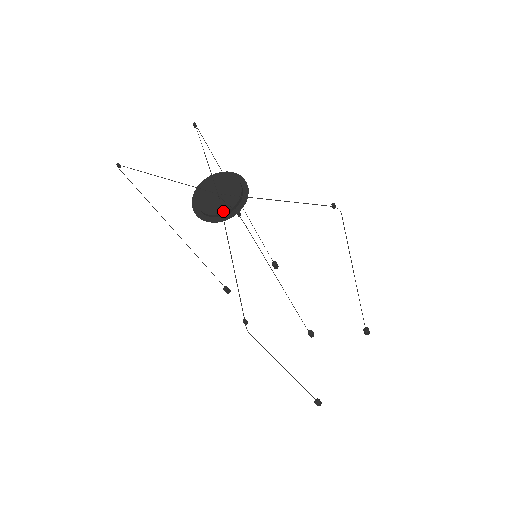
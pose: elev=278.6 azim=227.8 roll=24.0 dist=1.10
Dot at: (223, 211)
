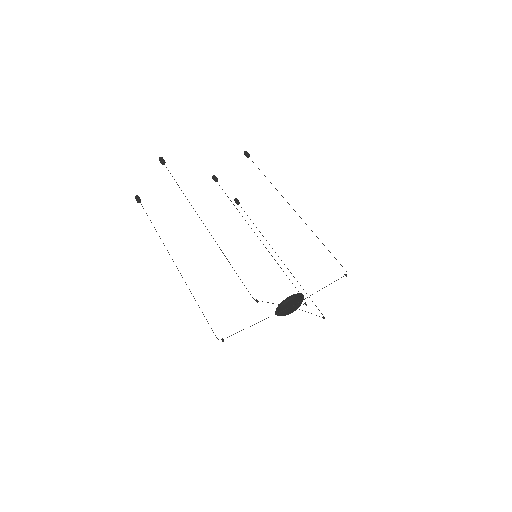
Dot at: occluded
